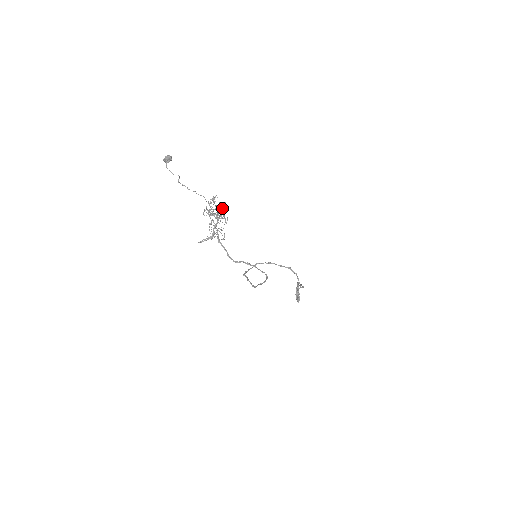
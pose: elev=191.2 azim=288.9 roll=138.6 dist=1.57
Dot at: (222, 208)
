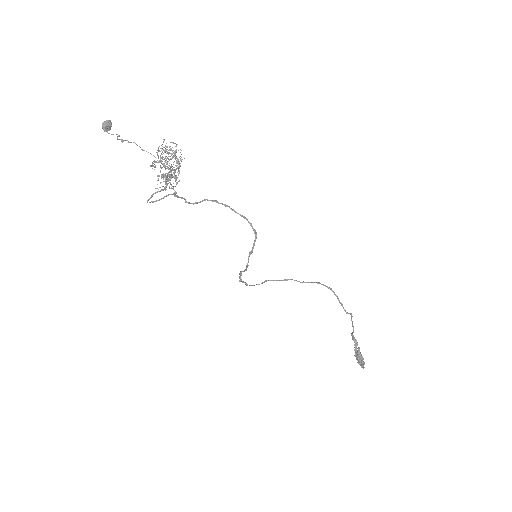
Dot at: occluded
